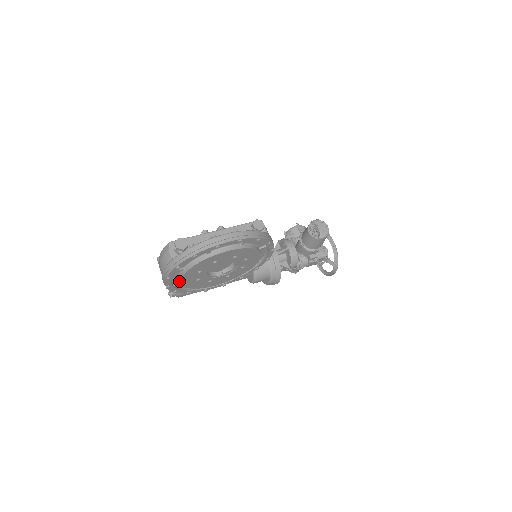
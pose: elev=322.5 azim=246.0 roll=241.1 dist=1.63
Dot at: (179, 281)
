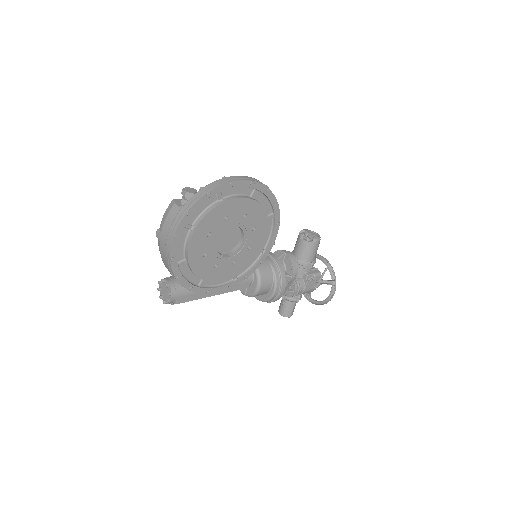
Dot at: (183, 258)
